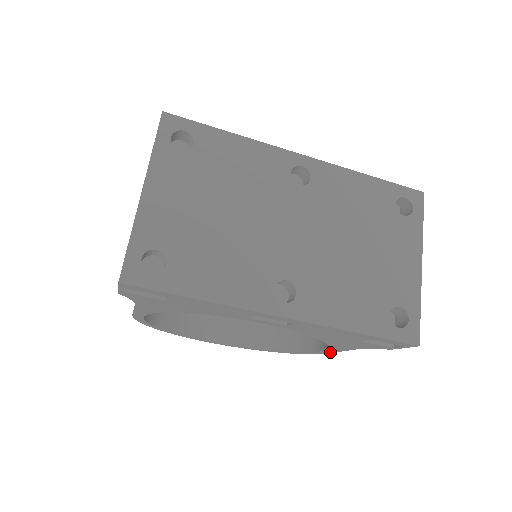
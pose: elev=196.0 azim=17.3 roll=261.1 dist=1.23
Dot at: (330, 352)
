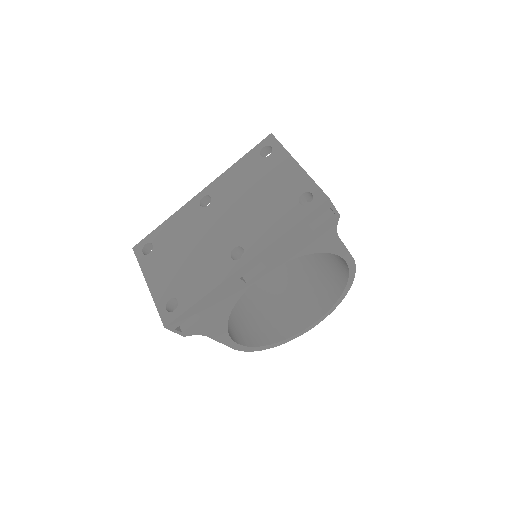
Dot at: (349, 255)
